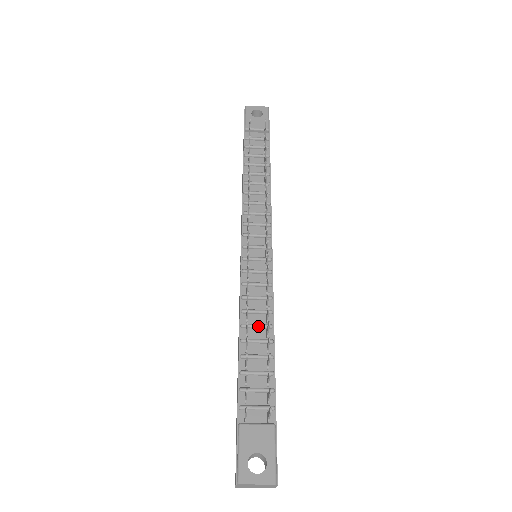
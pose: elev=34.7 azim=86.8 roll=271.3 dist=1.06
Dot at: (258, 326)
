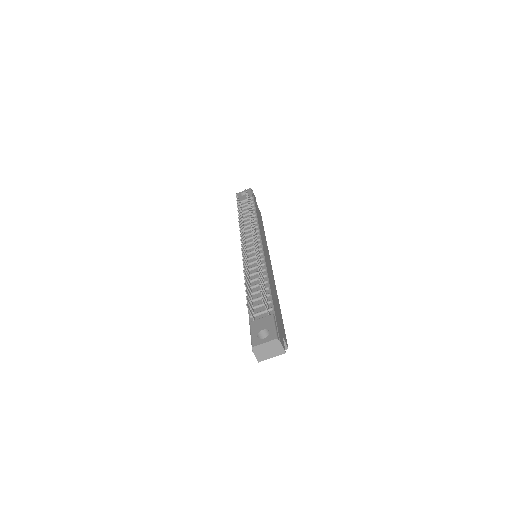
Dot at: (257, 278)
